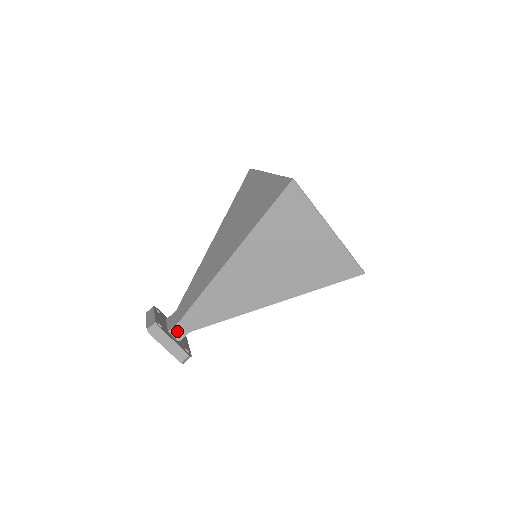
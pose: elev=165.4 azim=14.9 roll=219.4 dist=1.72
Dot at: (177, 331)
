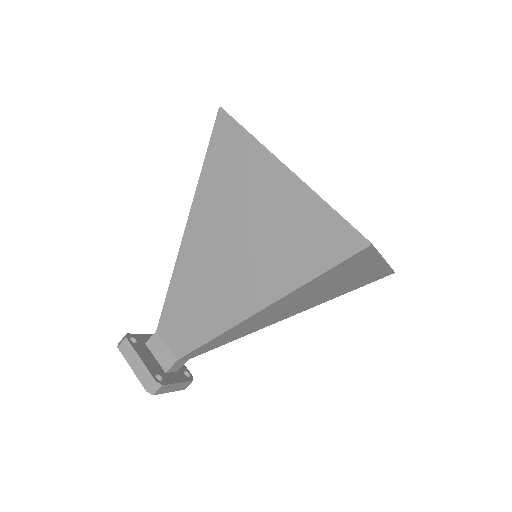
Dot at: (175, 367)
